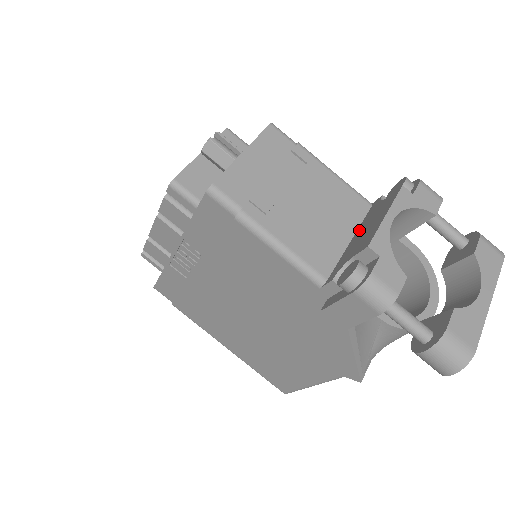
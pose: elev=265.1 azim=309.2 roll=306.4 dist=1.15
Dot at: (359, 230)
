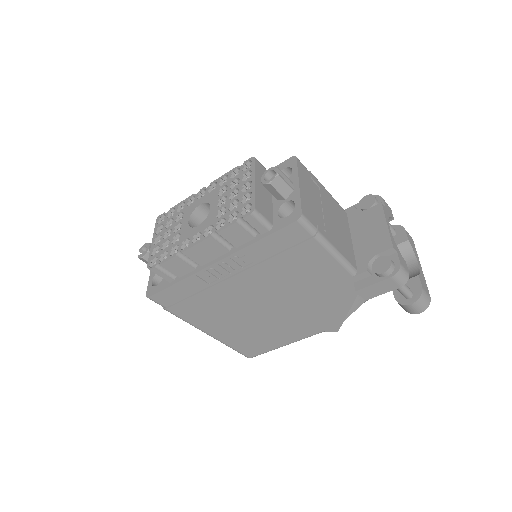
Dot at: (355, 233)
